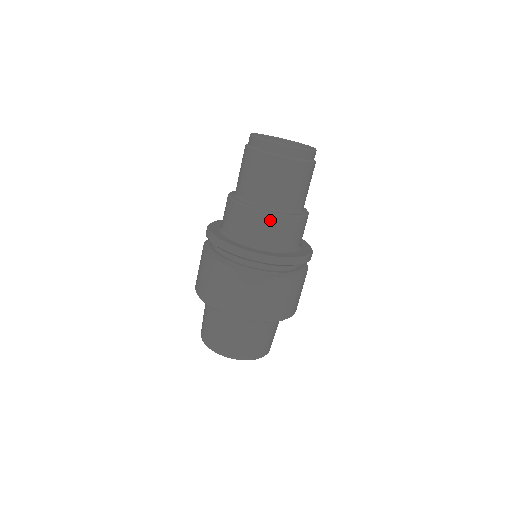
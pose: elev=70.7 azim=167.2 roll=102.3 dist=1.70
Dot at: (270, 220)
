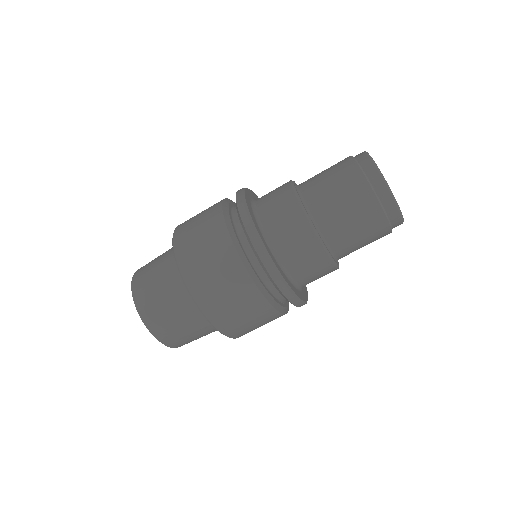
Dot at: (314, 247)
